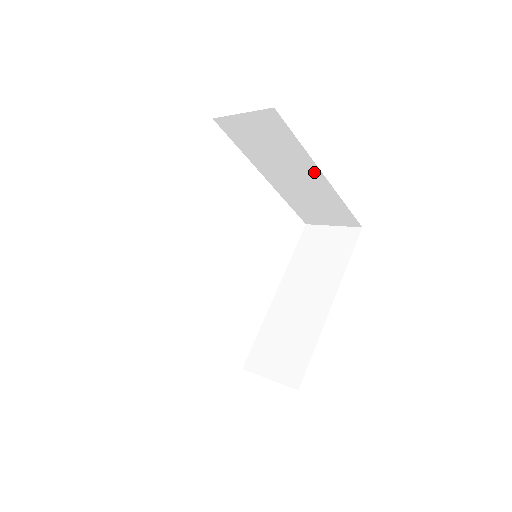
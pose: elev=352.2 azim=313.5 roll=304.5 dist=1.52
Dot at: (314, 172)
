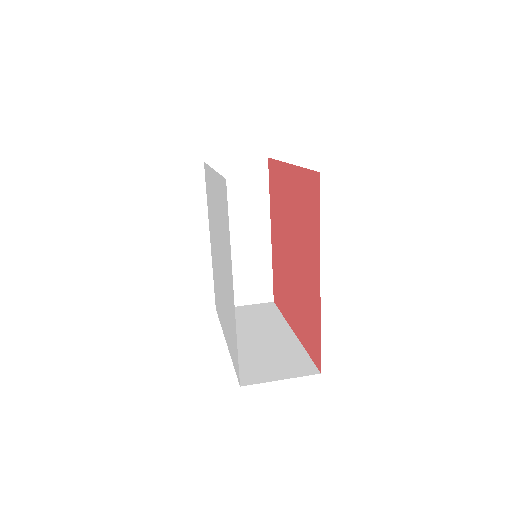
Dot at: occluded
